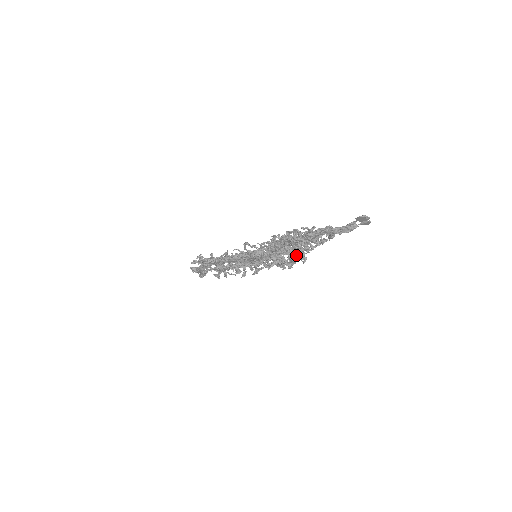
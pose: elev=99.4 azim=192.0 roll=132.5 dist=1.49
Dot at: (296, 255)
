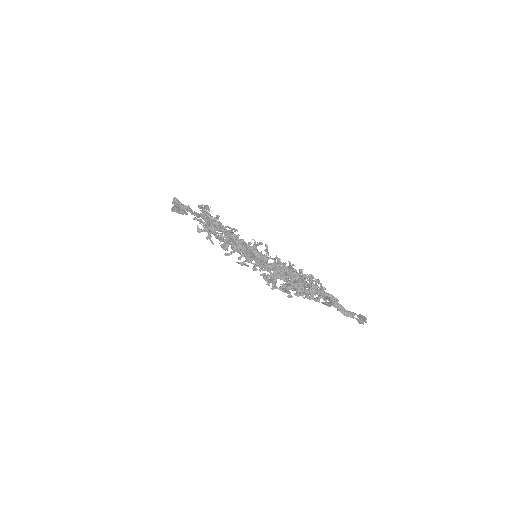
Dot at: (298, 292)
